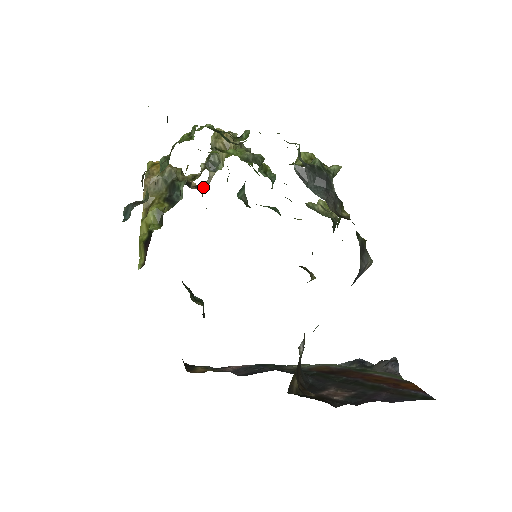
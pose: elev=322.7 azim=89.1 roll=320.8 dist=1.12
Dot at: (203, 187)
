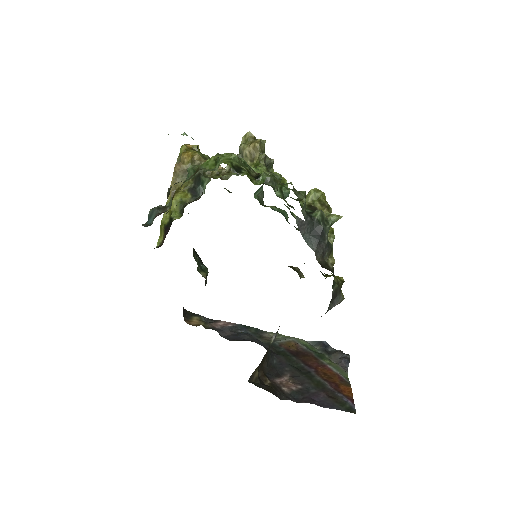
Dot at: (226, 178)
